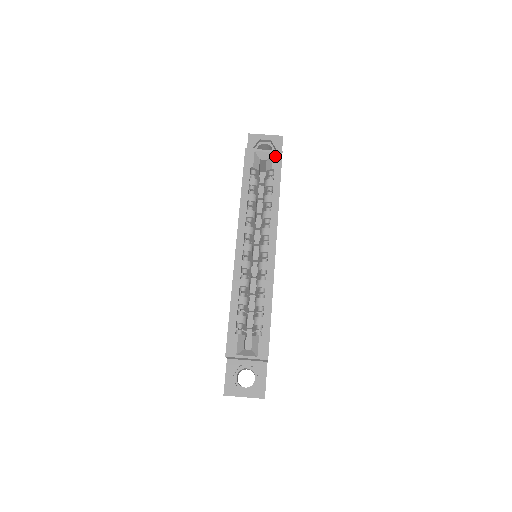
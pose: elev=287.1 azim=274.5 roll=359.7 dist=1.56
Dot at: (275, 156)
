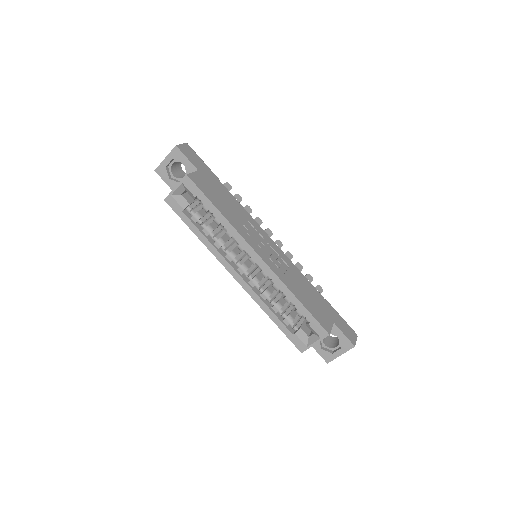
Dot at: (186, 185)
